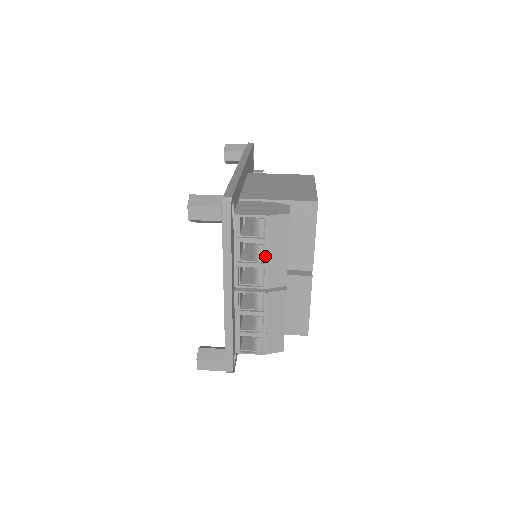
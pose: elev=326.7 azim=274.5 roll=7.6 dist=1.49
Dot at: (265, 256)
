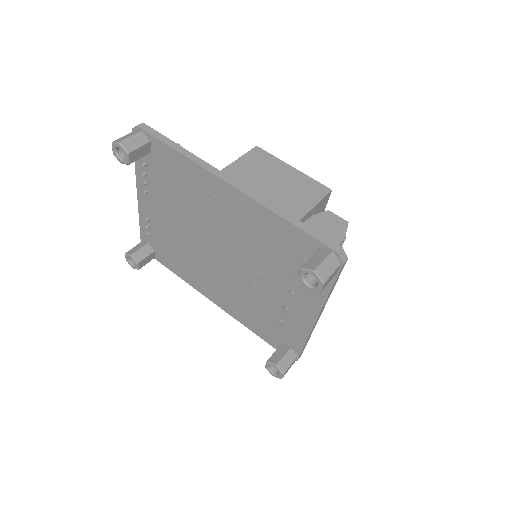
Dot at: occluded
